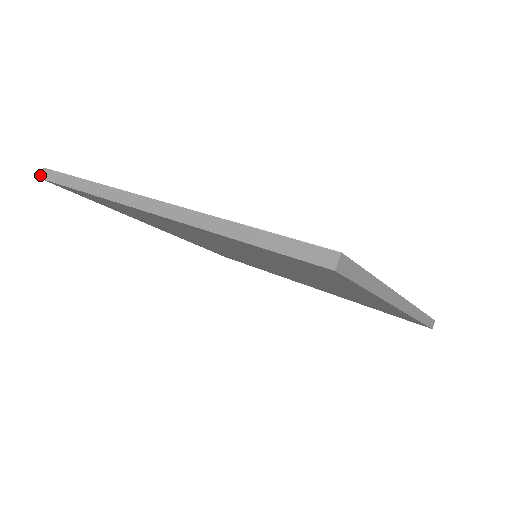
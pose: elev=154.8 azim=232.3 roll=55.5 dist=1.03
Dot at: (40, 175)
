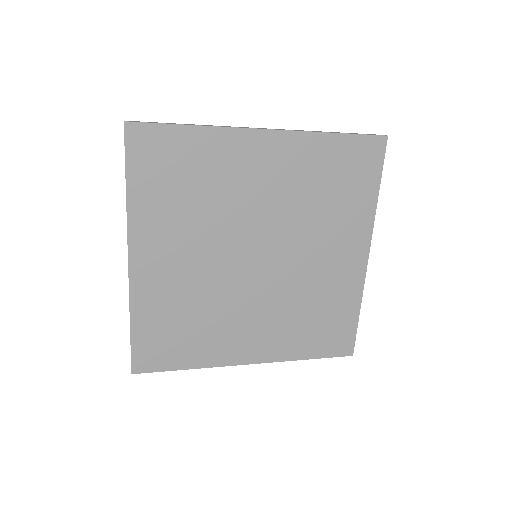
Dot at: (124, 121)
